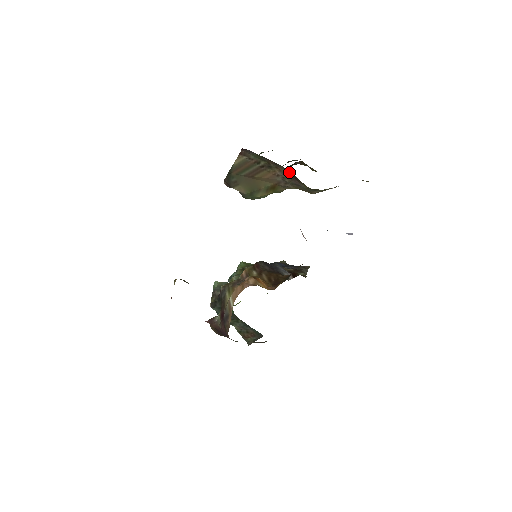
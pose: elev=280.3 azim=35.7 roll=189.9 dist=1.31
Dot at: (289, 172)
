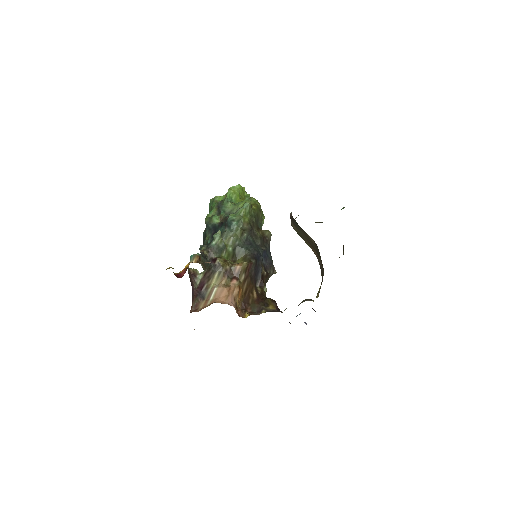
Dot at: (323, 275)
